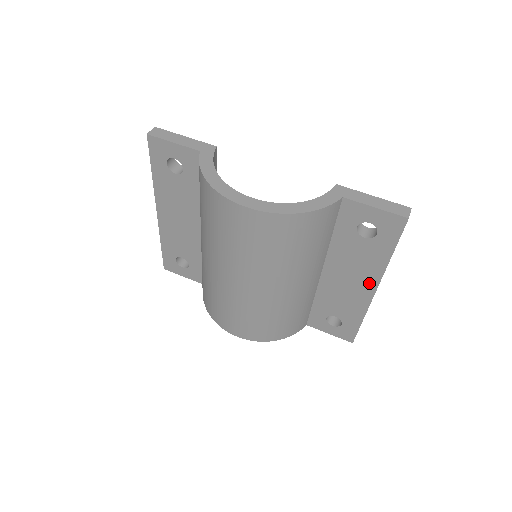
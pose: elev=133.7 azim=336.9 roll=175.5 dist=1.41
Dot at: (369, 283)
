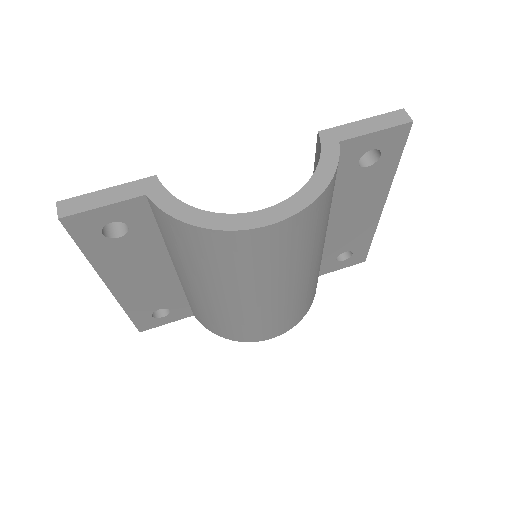
Dot at: (376, 204)
